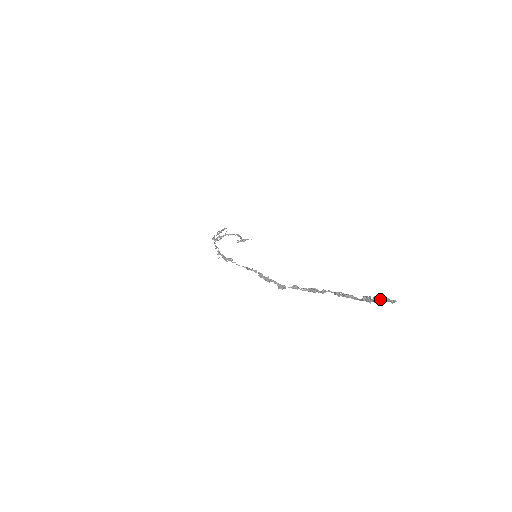
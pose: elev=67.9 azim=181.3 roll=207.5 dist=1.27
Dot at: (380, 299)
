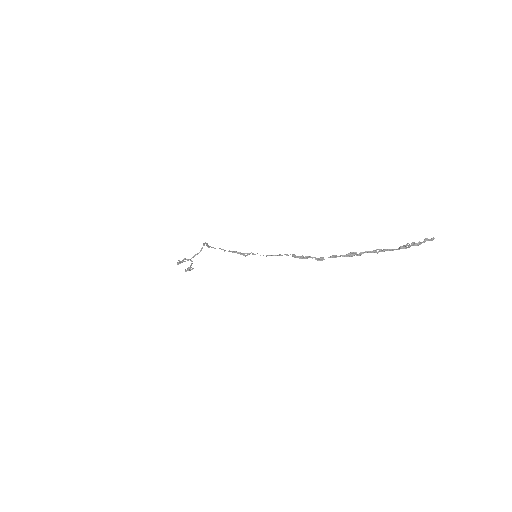
Dot at: (419, 242)
